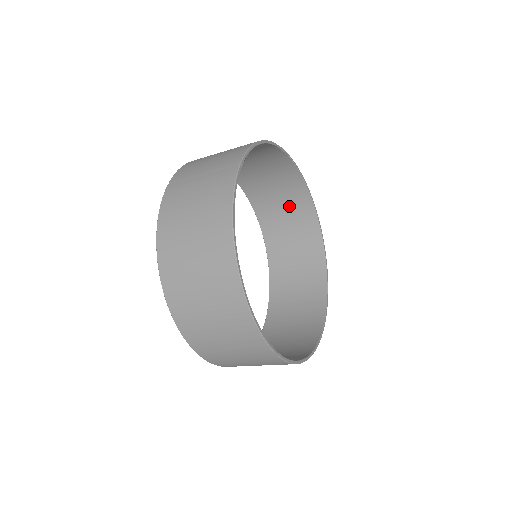
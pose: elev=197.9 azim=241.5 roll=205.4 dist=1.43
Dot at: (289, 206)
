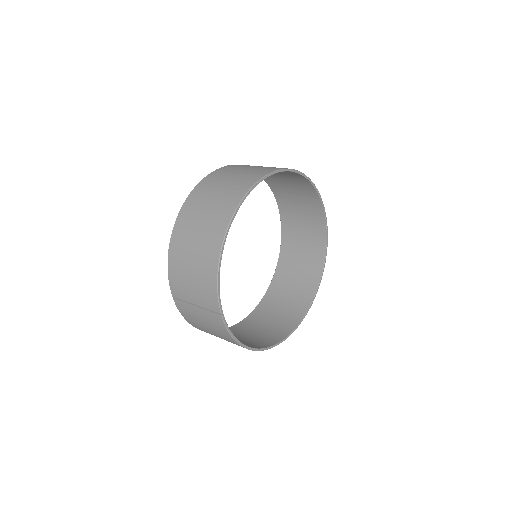
Dot at: occluded
